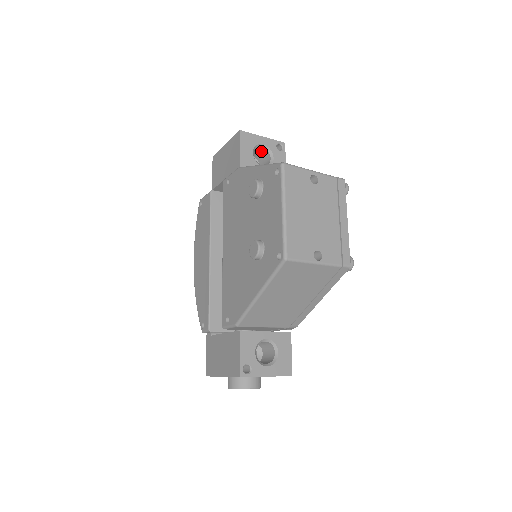
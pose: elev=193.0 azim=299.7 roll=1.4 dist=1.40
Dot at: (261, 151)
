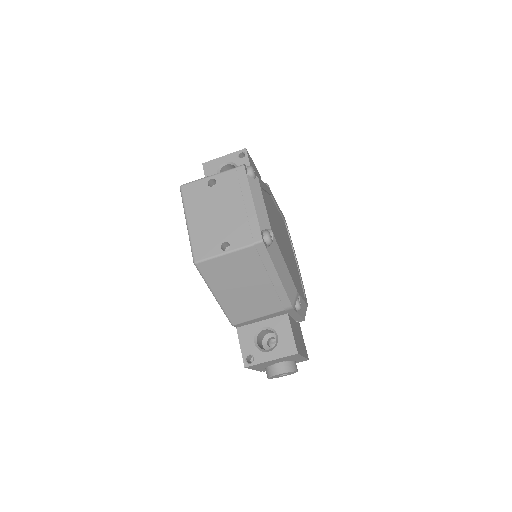
Dot at: (231, 167)
